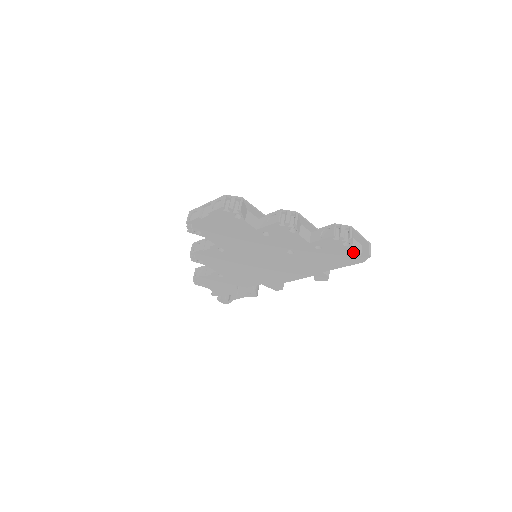
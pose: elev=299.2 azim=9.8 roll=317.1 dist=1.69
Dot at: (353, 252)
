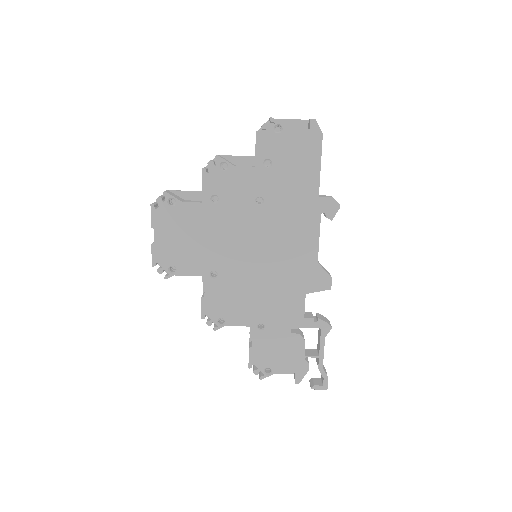
Dot at: (297, 132)
